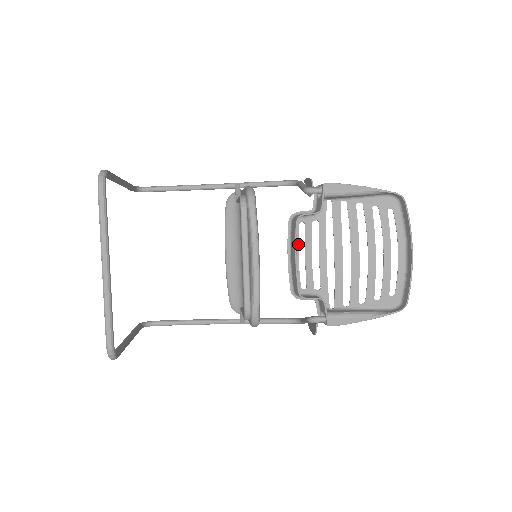
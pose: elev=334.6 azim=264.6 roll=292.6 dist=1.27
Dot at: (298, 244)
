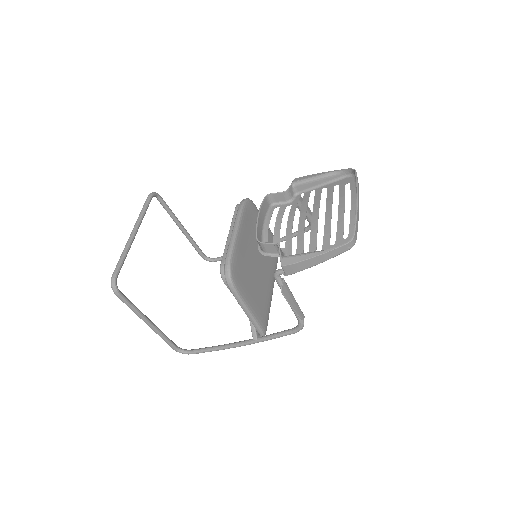
Dot at: (270, 218)
